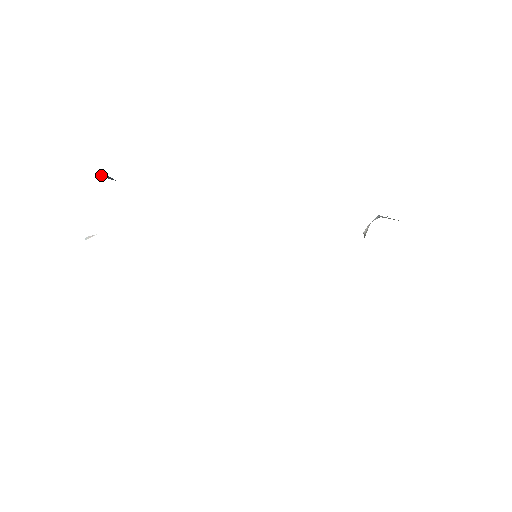
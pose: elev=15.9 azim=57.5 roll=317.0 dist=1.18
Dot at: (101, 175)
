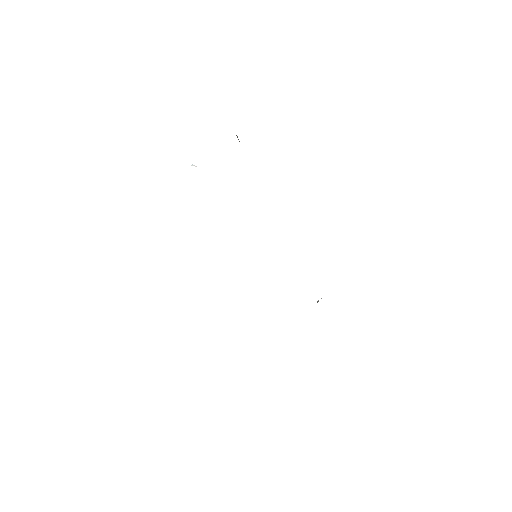
Dot at: occluded
